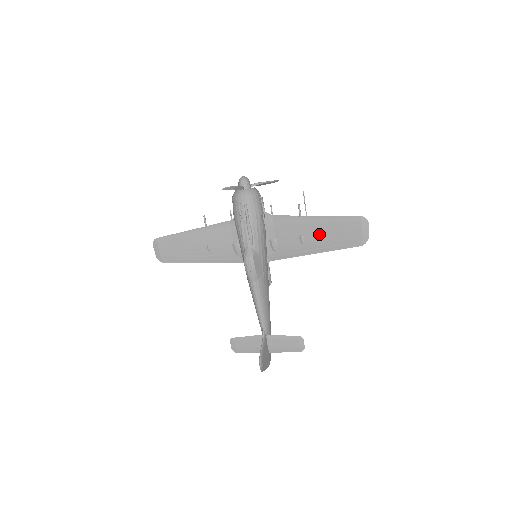
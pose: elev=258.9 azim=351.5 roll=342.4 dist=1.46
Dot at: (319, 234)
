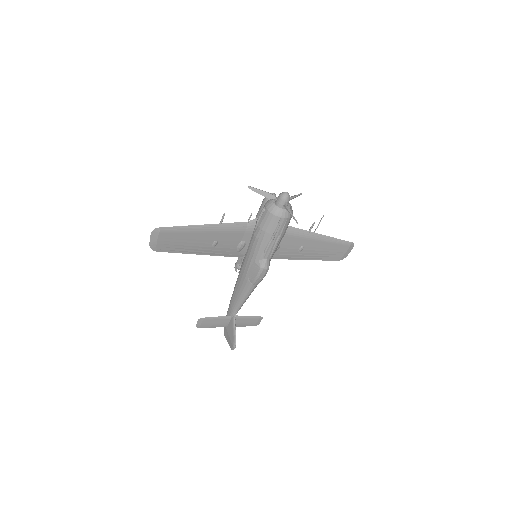
Dot at: (316, 248)
